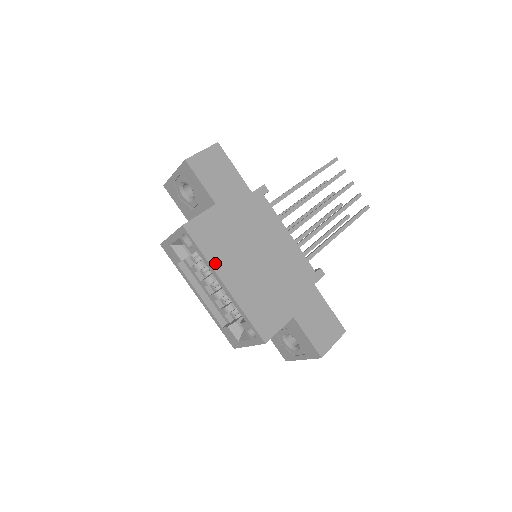
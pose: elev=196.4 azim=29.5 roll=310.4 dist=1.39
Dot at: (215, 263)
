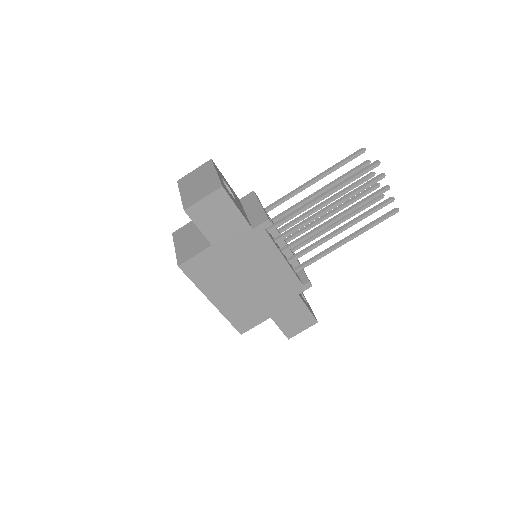
Dot at: (205, 290)
